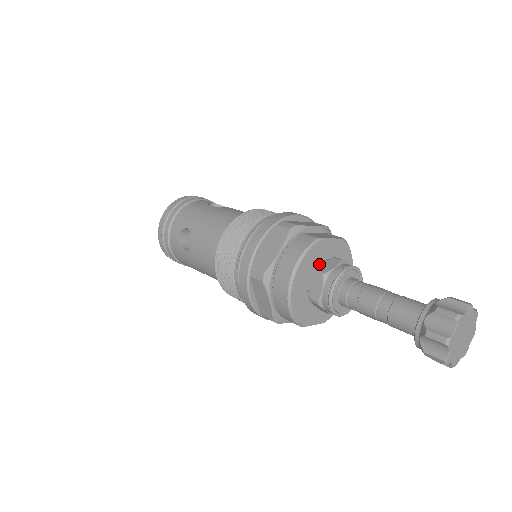
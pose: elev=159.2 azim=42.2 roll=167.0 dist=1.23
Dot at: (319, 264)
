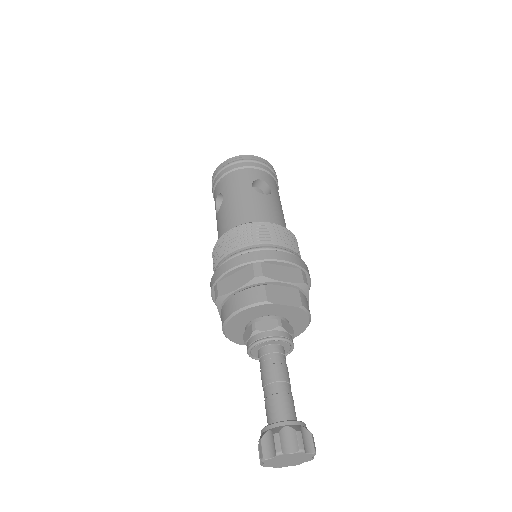
Dot at: (262, 317)
